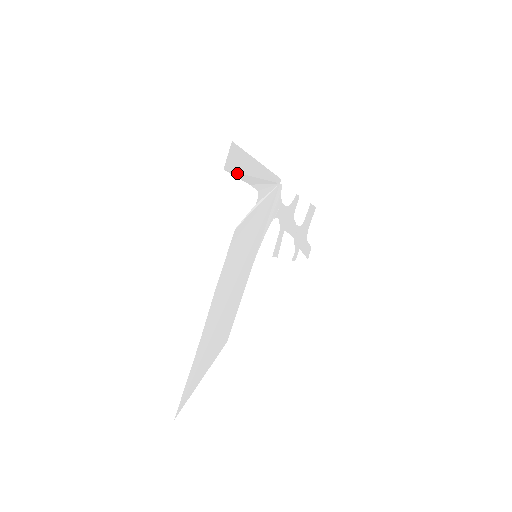
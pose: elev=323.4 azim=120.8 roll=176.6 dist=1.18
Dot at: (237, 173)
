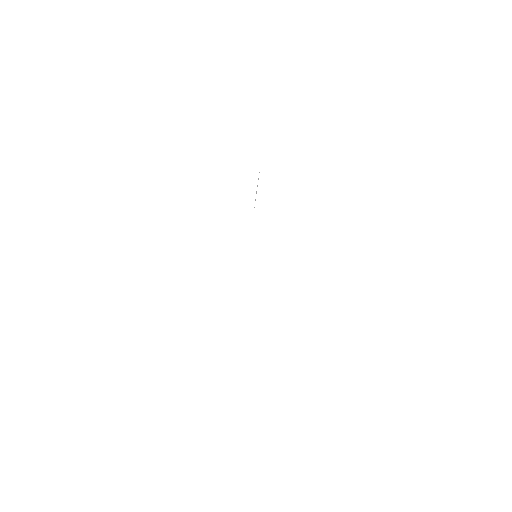
Dot at: (259, 172)
